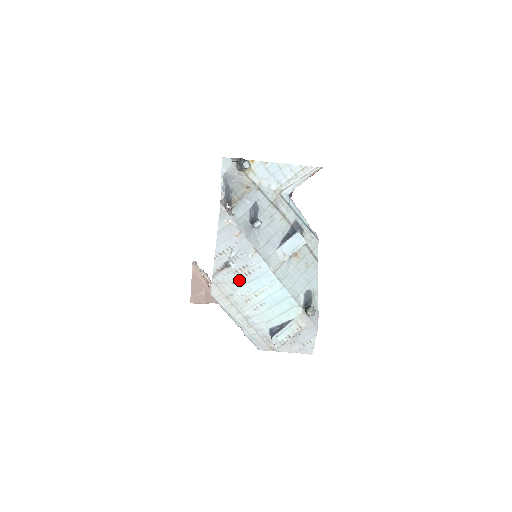
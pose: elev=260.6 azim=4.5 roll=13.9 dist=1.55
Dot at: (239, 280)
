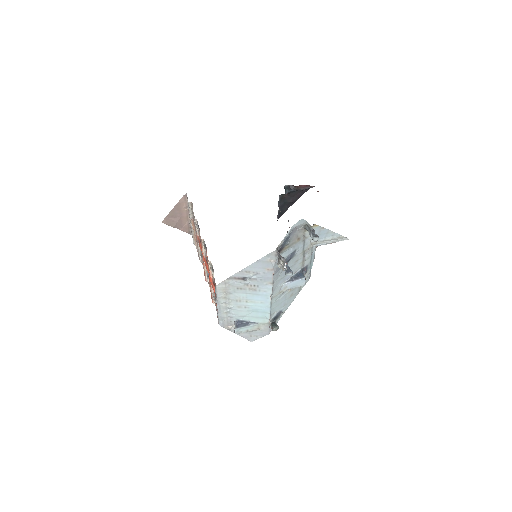
Dot at: (244, 289)
